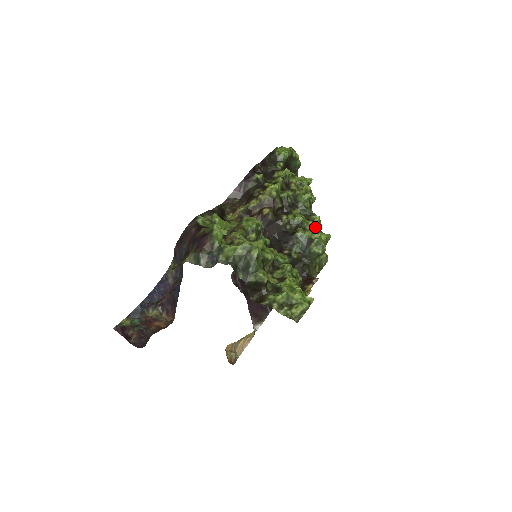
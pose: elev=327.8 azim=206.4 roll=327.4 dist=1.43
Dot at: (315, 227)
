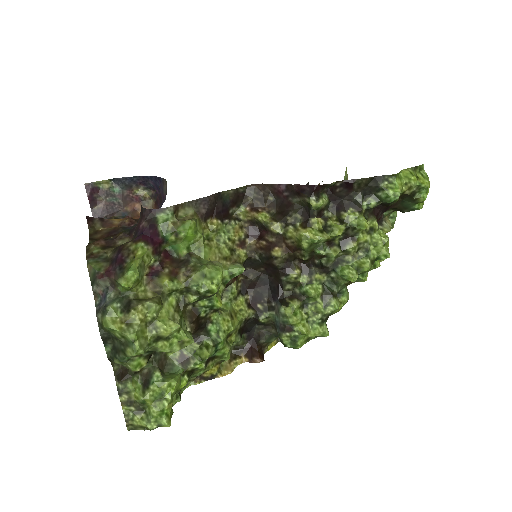
Dot at: (319, 314)
